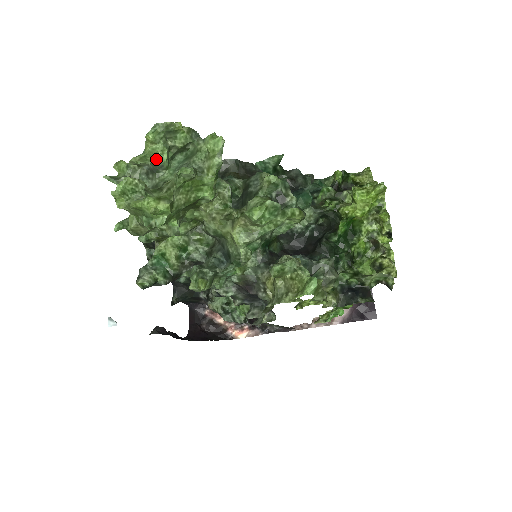
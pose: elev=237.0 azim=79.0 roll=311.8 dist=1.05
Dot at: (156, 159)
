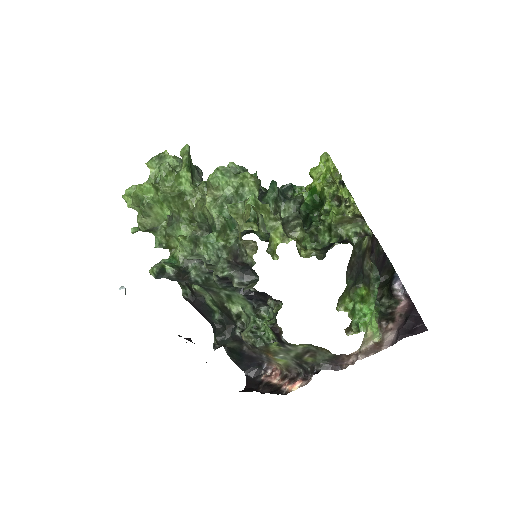
Dot at: (155, 178)
